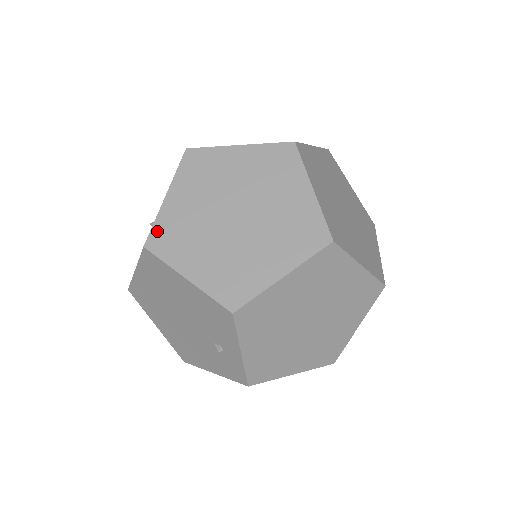
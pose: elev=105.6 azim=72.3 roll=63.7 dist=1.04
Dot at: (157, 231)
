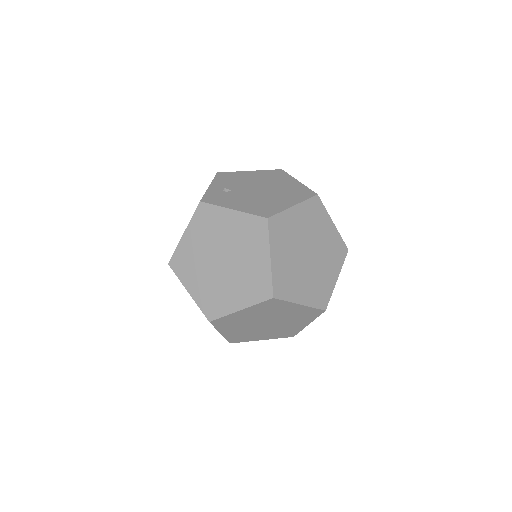
Dot at: (231, 340)
